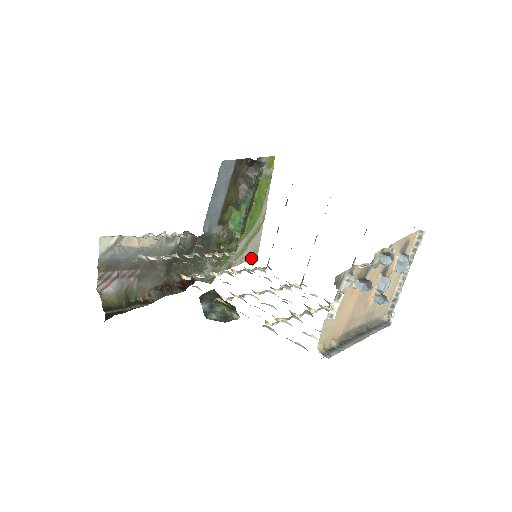
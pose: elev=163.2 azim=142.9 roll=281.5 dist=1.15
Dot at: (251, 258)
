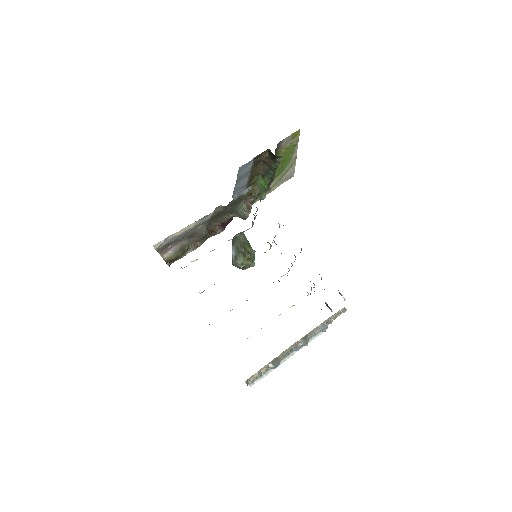
Dot at: (287, 180)
